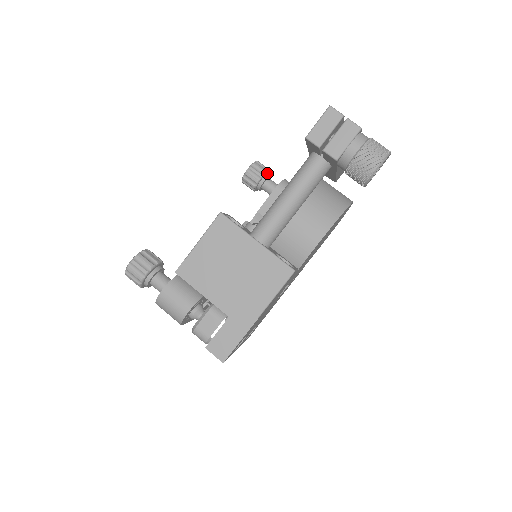
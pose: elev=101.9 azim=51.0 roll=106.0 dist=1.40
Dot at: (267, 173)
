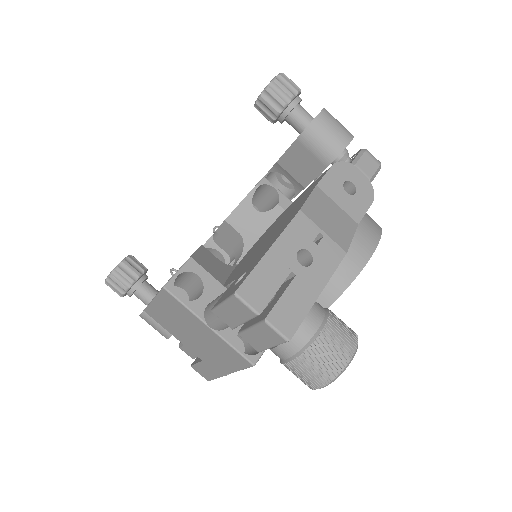
Dot at: (290, 102)
